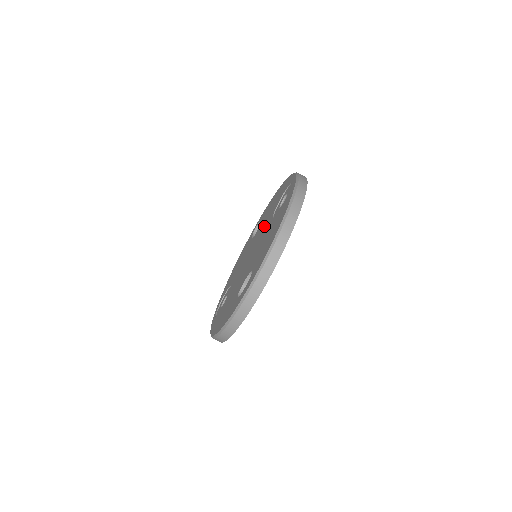
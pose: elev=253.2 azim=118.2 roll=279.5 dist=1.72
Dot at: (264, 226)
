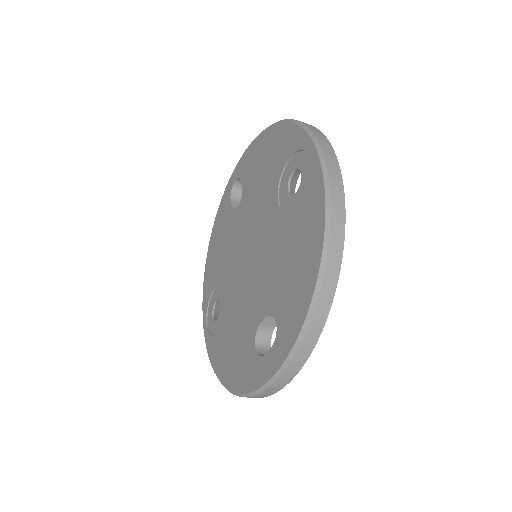
Dot at: (260, 210)
